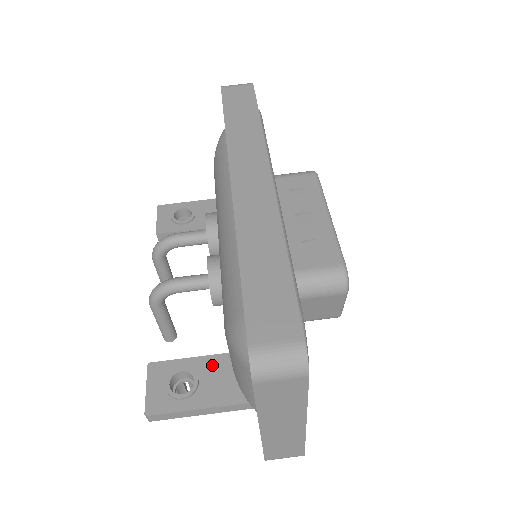
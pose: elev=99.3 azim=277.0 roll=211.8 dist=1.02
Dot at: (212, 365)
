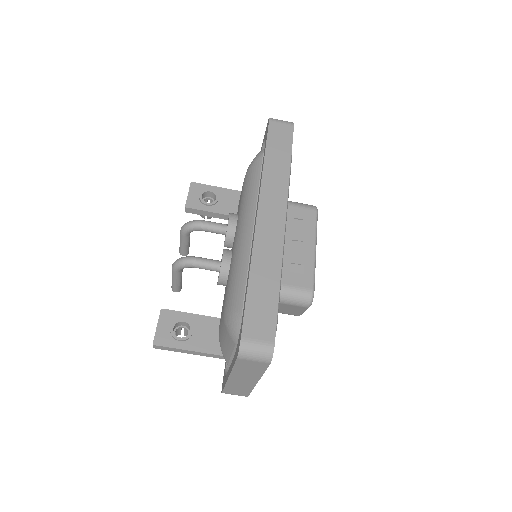
Dot at: (205, 323)
